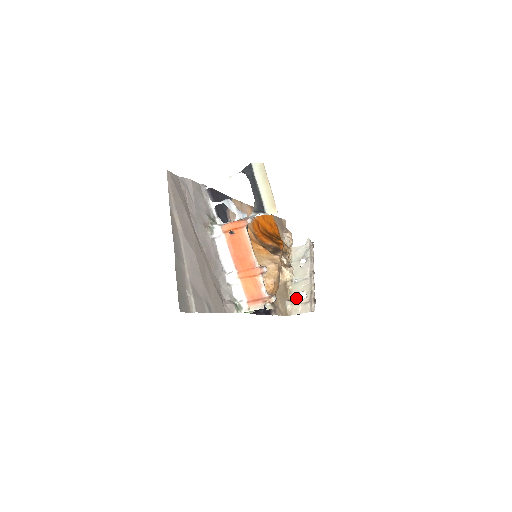
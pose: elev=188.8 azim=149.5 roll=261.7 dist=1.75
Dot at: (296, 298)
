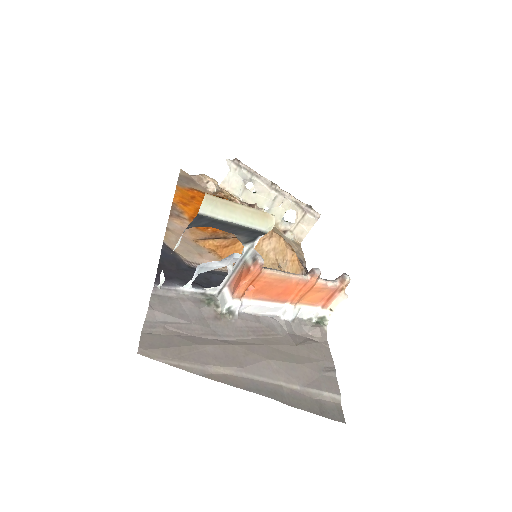
Dot at: (287, 223)
